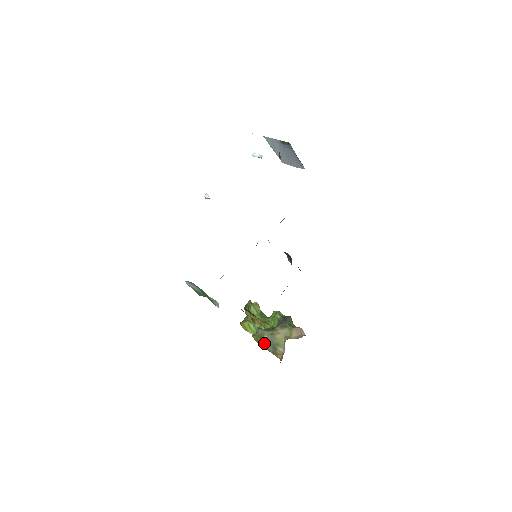
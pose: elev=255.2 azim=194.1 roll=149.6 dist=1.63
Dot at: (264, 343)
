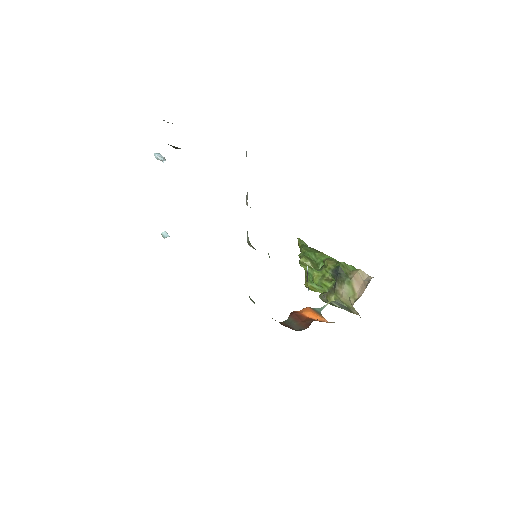
Dot at: occluded
